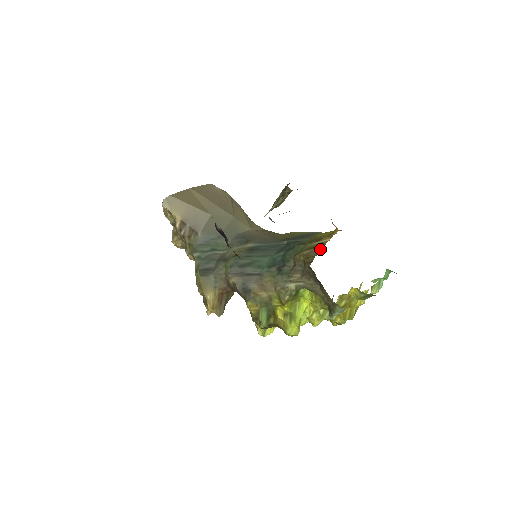
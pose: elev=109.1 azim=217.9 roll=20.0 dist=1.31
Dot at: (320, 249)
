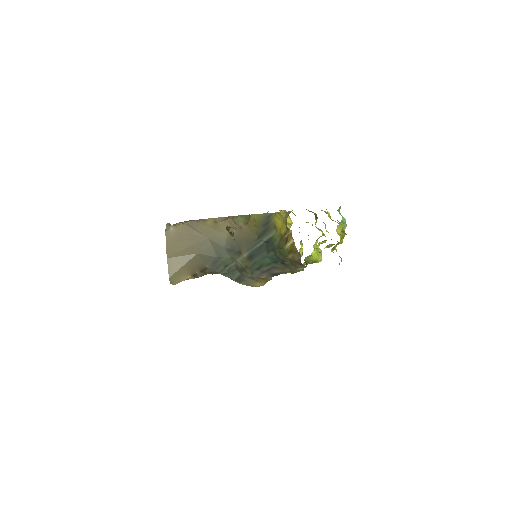
Dot at: (296, 252)
